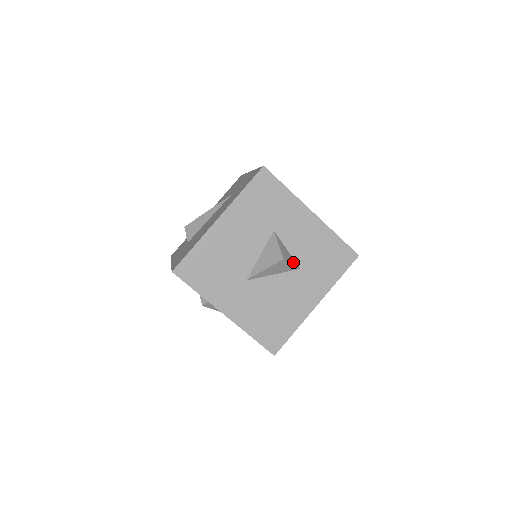
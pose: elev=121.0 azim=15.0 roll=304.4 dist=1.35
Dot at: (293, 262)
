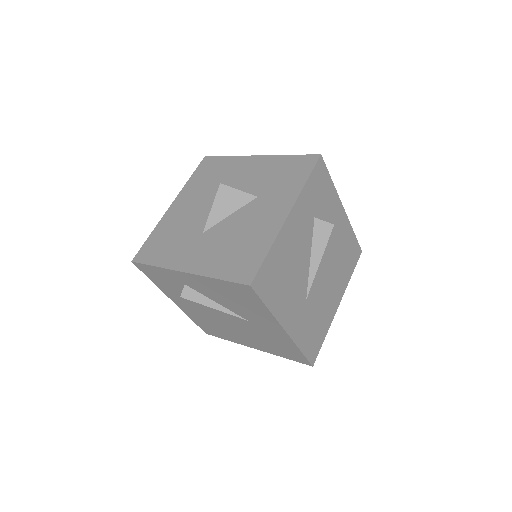
Dot at: (244, 192)
